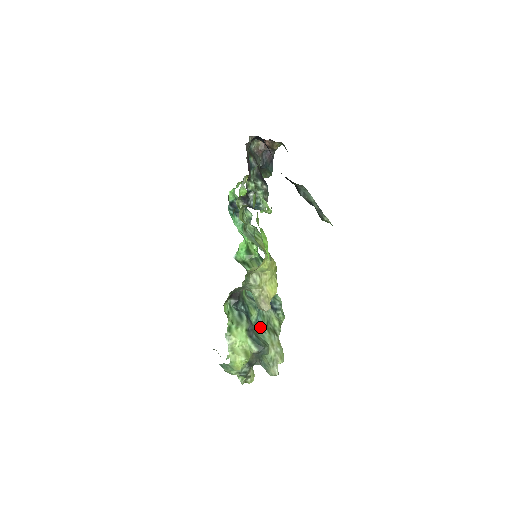
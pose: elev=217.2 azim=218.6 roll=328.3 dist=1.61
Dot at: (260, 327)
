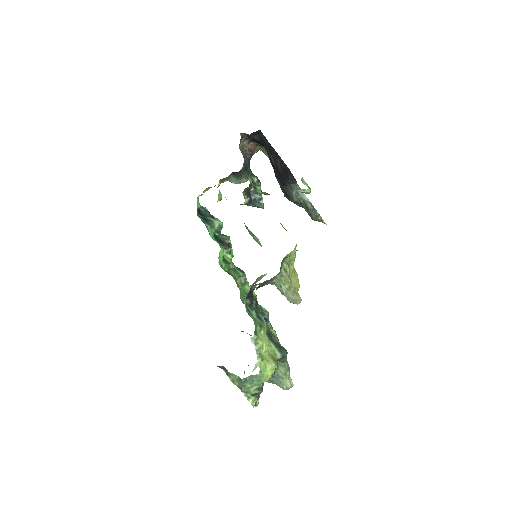
Dot at: (270, 333)
